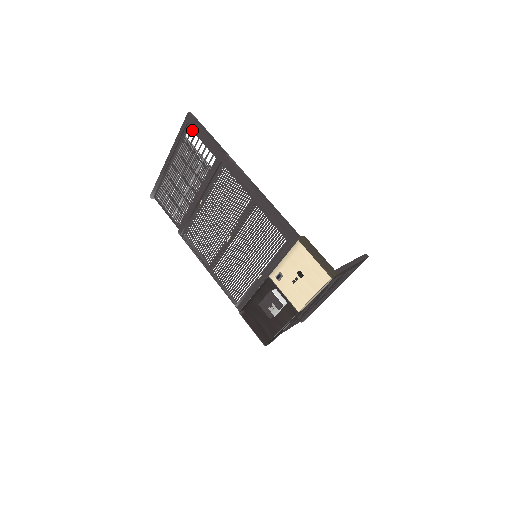
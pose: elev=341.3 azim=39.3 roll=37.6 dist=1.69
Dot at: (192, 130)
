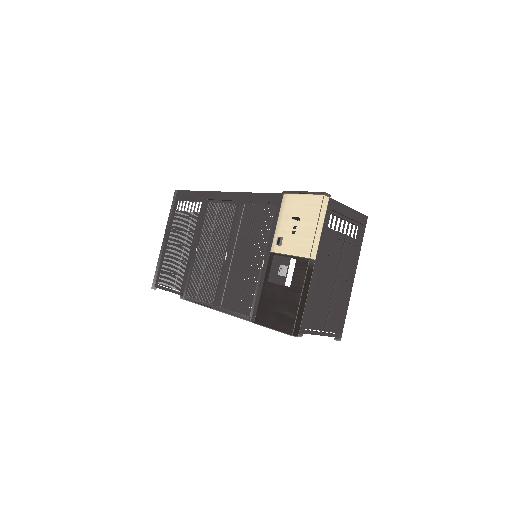
Dot at: (180, 200)
